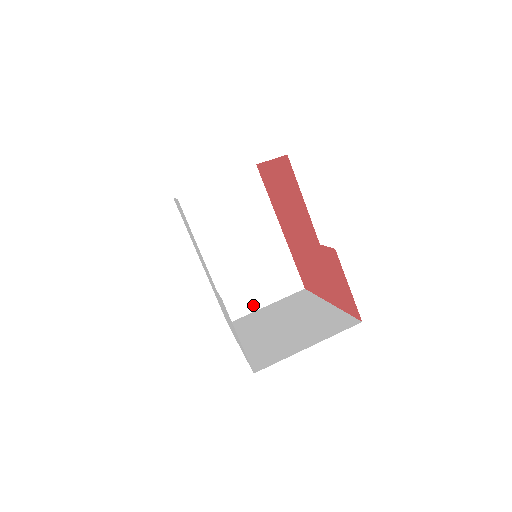
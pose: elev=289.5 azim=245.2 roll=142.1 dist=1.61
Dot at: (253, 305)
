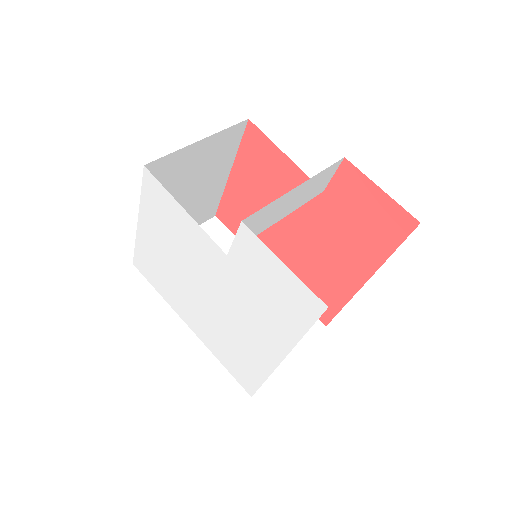
Dot at: occluded
